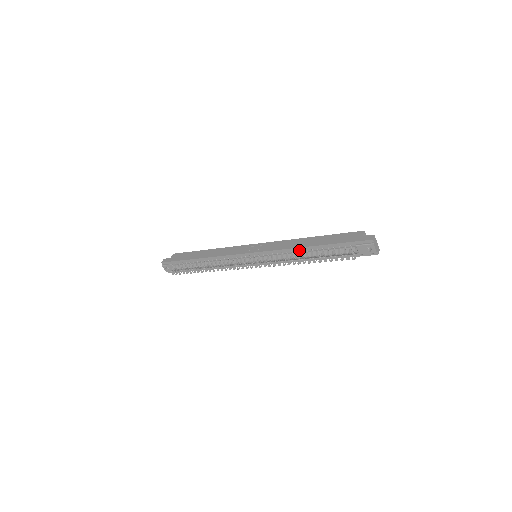
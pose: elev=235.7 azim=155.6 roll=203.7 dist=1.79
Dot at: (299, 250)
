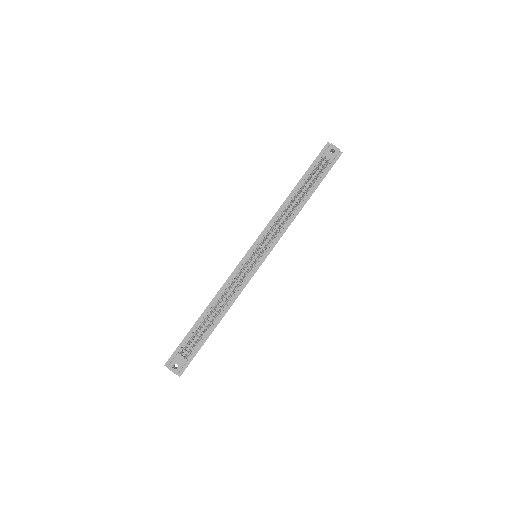
Dot at: (286, 205)
